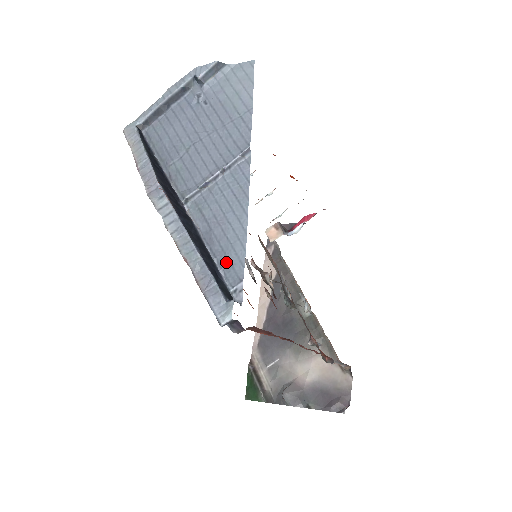
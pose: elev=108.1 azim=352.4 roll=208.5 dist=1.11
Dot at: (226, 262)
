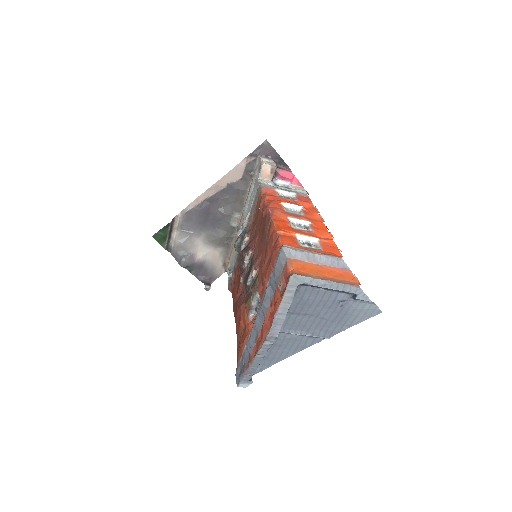
Dot at: (263, 361)
